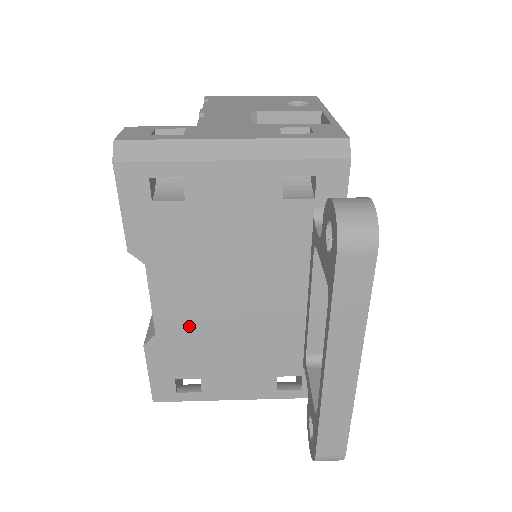
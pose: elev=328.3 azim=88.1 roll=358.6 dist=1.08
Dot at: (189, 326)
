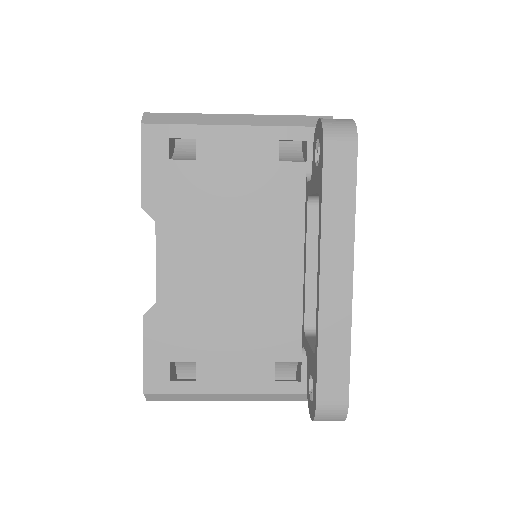
Dot at: (190, 293)
